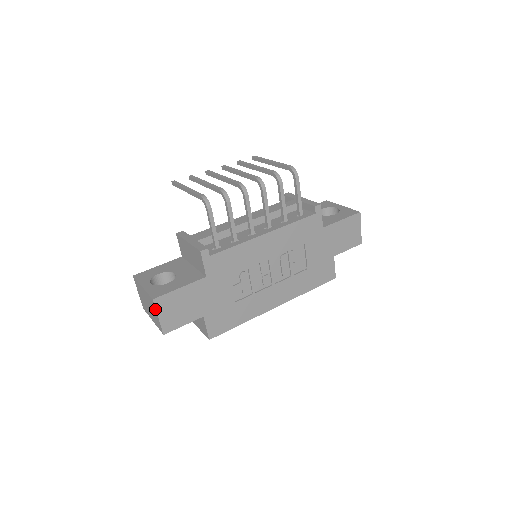
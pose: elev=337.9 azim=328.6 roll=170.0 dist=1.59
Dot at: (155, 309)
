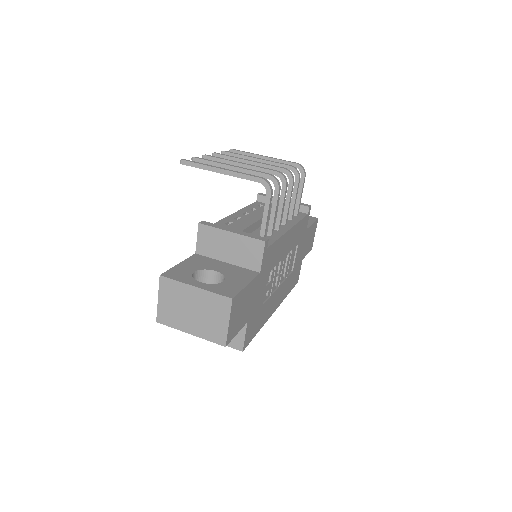
Dot at: (228, 312)
